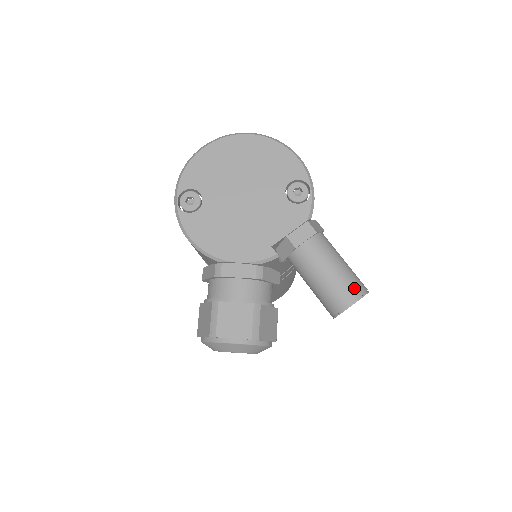
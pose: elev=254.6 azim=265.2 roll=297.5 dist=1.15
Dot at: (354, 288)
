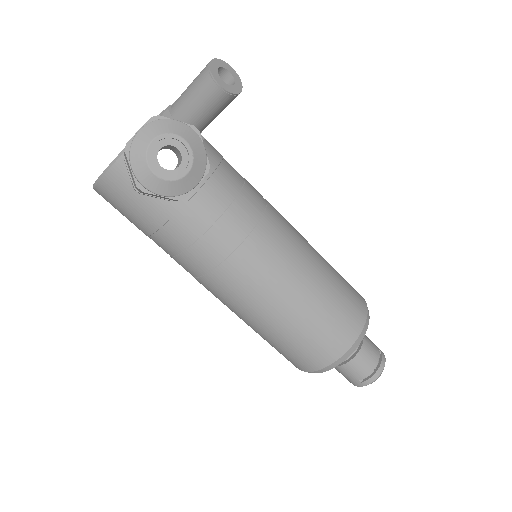
Dot at: occluded
